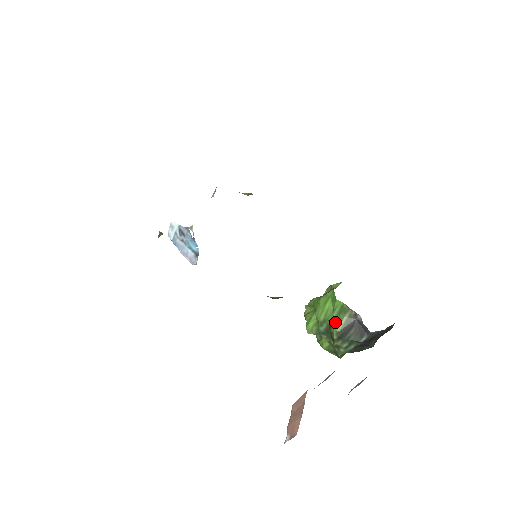
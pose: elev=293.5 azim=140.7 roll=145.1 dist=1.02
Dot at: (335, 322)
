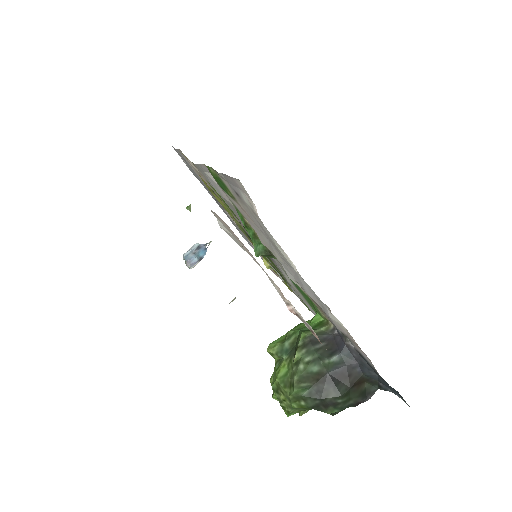
Dot at: (307, 330)
